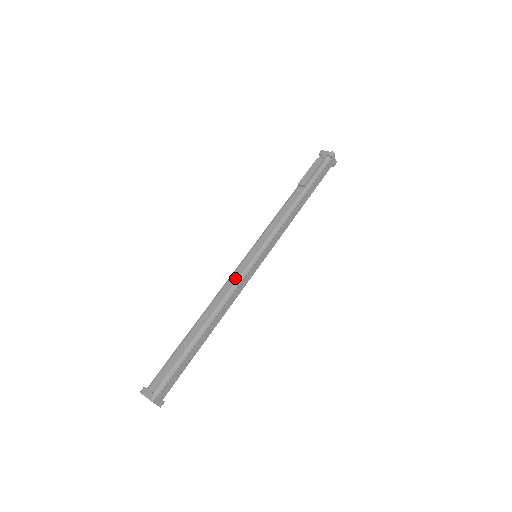
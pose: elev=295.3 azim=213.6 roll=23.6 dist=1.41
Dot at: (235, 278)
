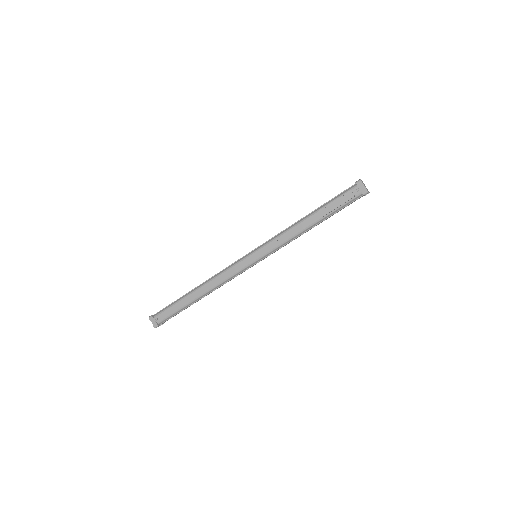
Dot at: (232, 272)
